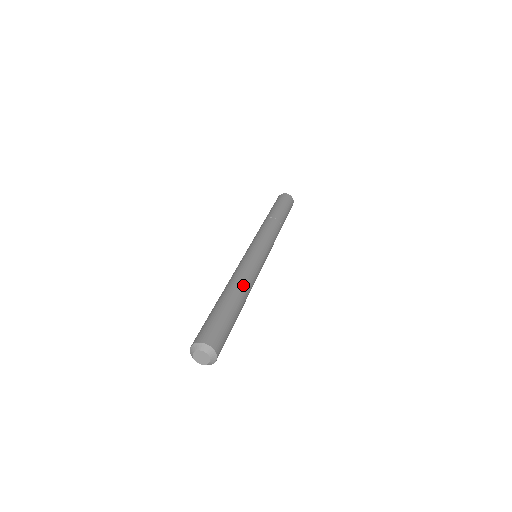
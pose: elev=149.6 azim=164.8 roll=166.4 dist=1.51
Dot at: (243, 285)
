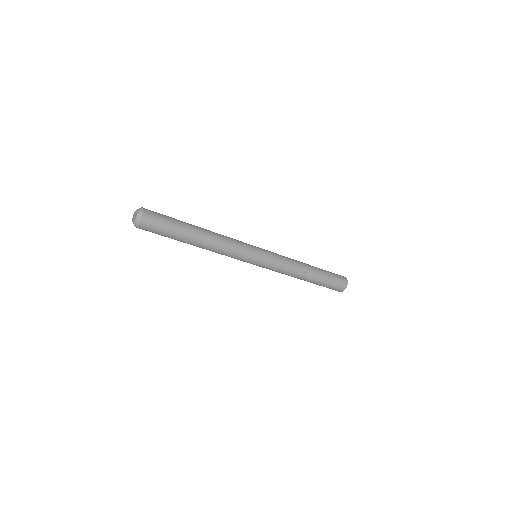
Dot at: (213, 234)
